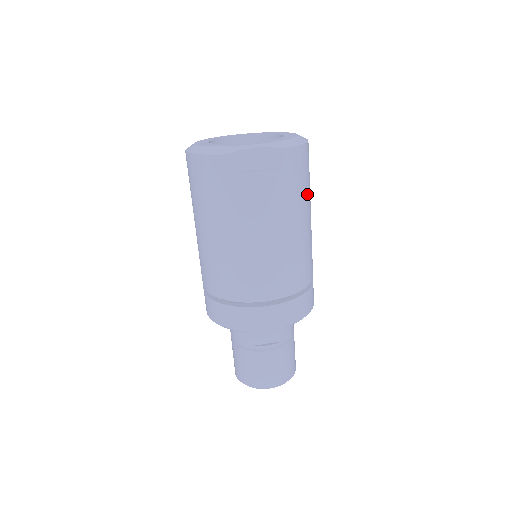
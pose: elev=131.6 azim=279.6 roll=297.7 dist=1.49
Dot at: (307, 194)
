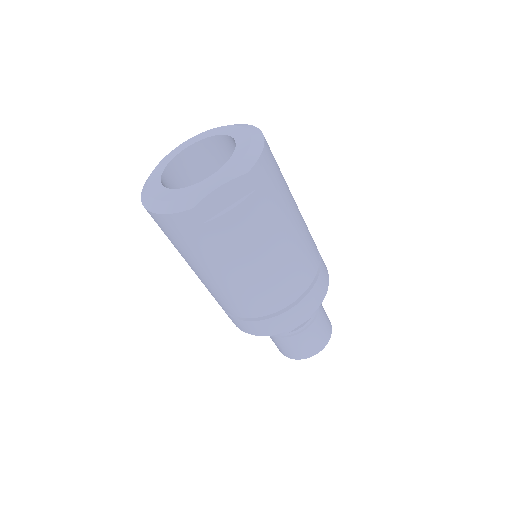
Dot at: (285, 191)
